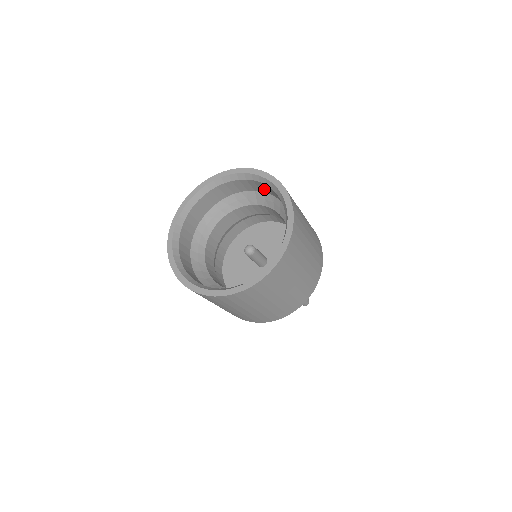
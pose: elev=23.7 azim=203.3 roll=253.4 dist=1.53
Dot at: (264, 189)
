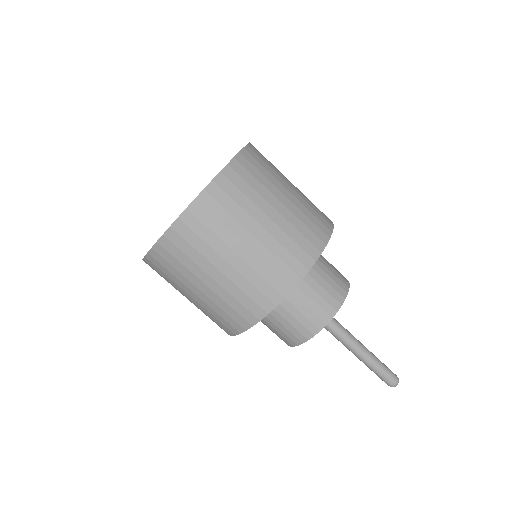
Dot at: occluded
